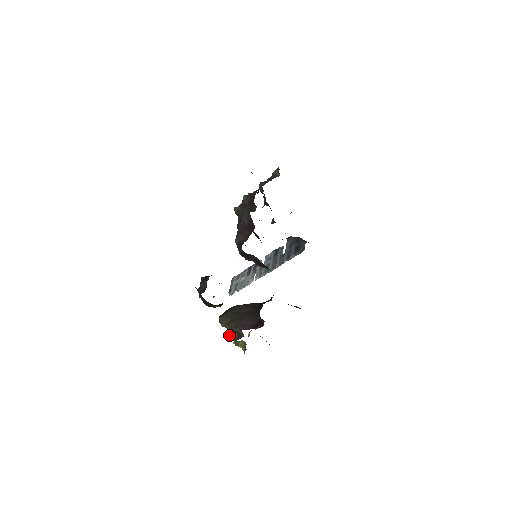
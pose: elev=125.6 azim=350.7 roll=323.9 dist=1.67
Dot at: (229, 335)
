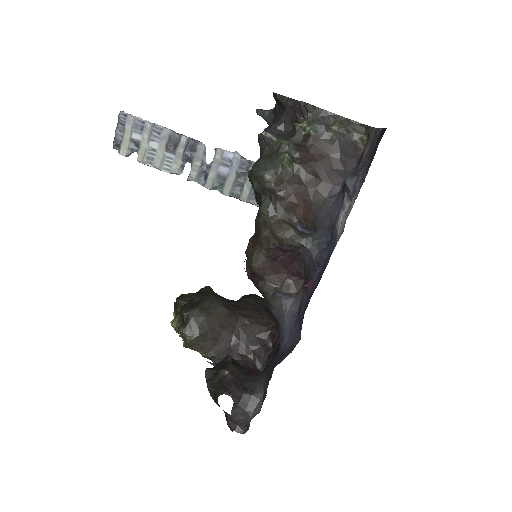
Dot at: occluded
